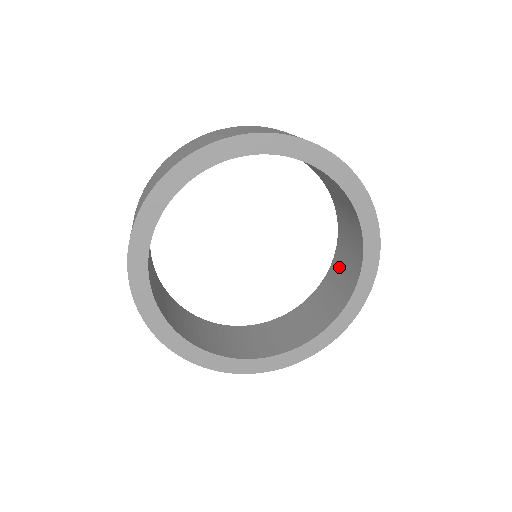
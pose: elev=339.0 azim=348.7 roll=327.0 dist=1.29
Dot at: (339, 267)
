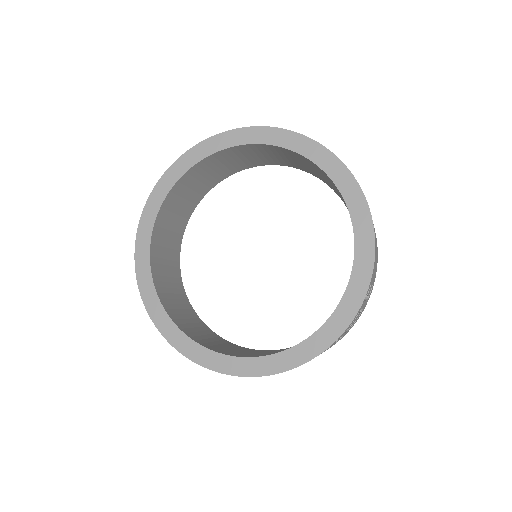
Dot at: occluded
